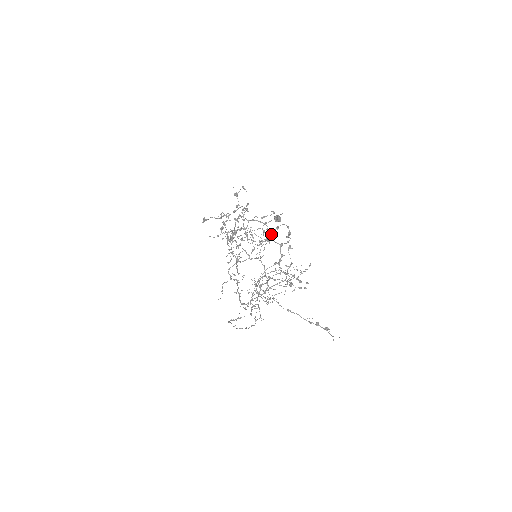
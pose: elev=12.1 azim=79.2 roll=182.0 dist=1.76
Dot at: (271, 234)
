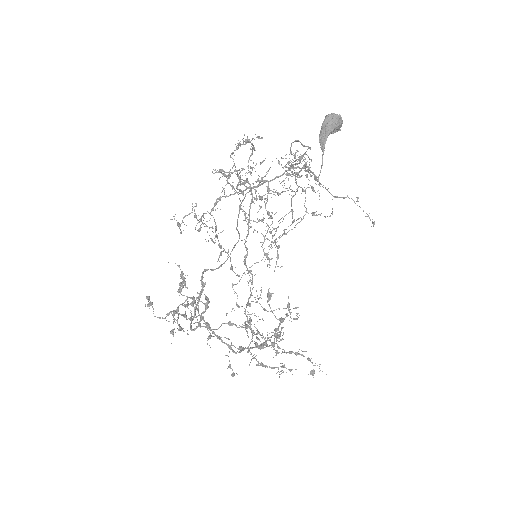
Dot at: (233, 373)
